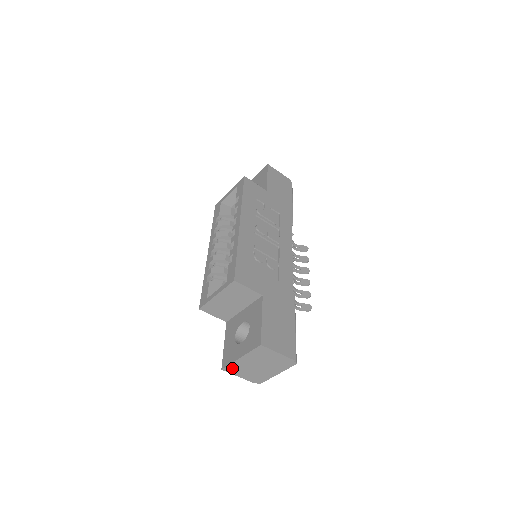
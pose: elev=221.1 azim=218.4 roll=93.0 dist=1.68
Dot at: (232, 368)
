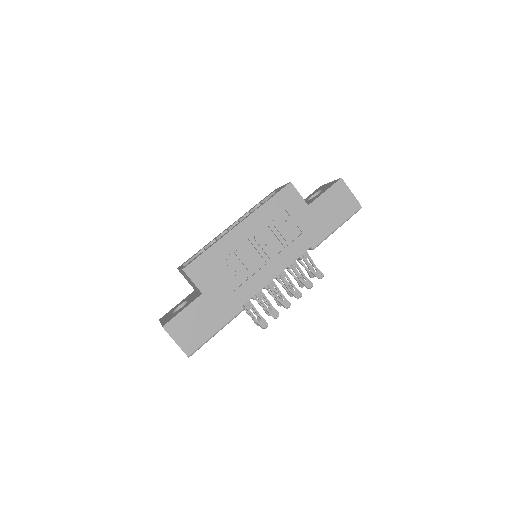
Dot at: occluded
